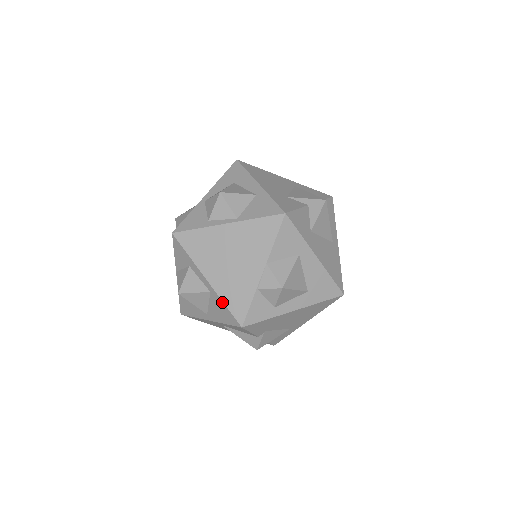
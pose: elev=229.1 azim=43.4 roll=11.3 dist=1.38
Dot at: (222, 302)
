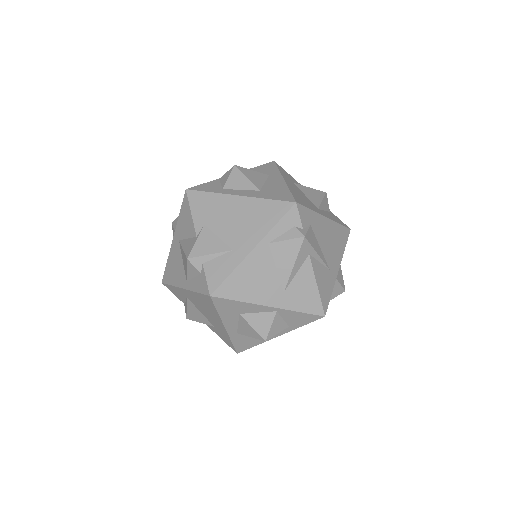
Dot at: occluded
